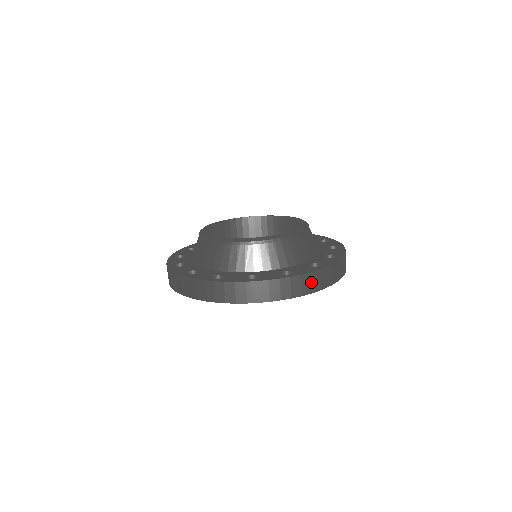
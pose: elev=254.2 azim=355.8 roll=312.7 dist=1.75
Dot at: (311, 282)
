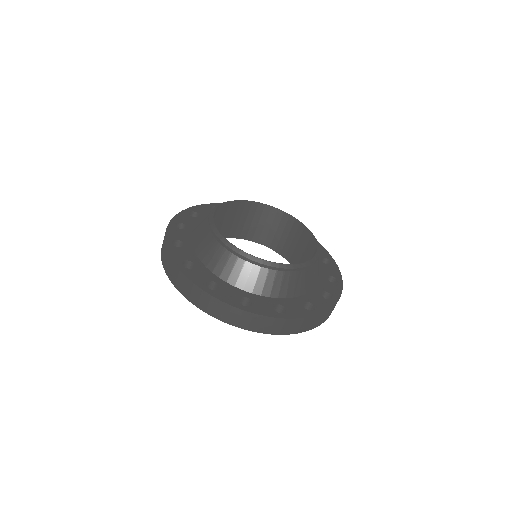
Dot at: occluded
